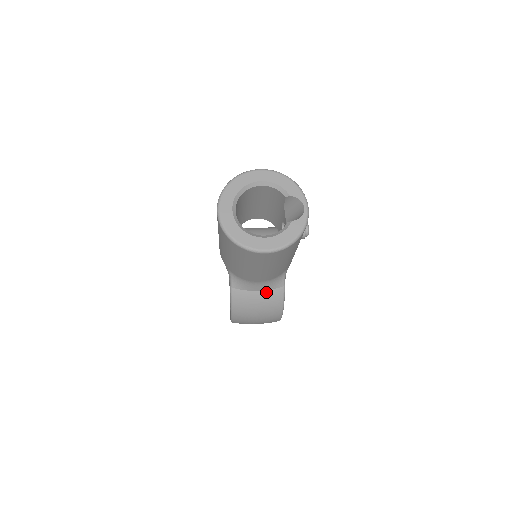
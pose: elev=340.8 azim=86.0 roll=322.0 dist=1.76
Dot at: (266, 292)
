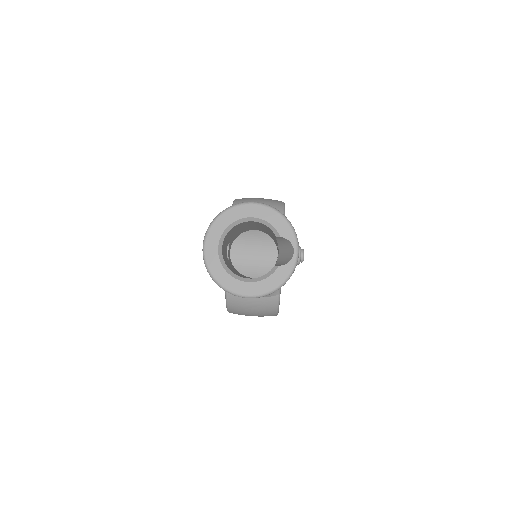
Dot at: (260, 299)
